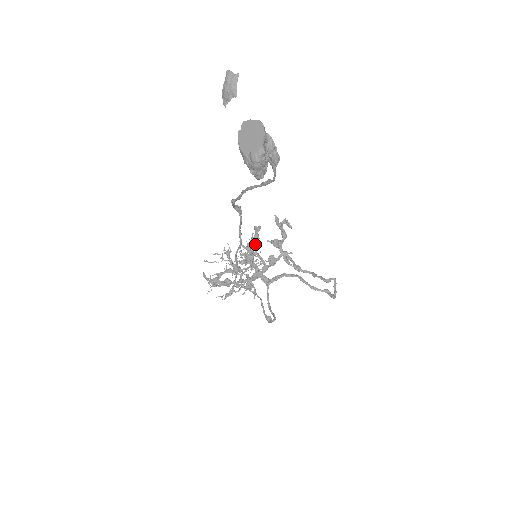
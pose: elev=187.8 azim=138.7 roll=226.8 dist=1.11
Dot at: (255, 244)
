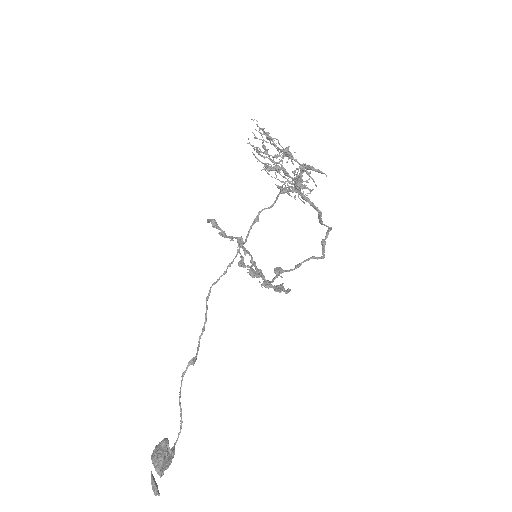
Dot at: (252, 272)
